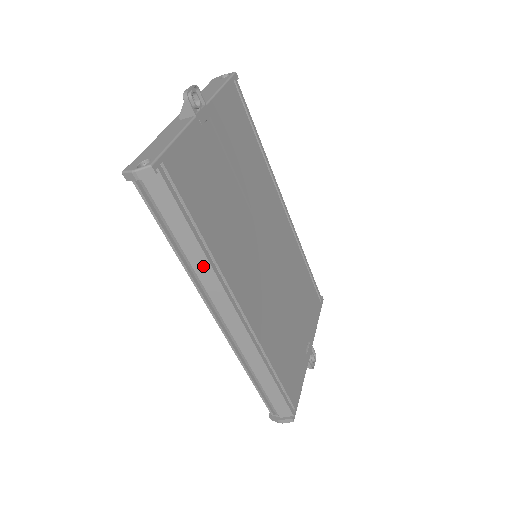
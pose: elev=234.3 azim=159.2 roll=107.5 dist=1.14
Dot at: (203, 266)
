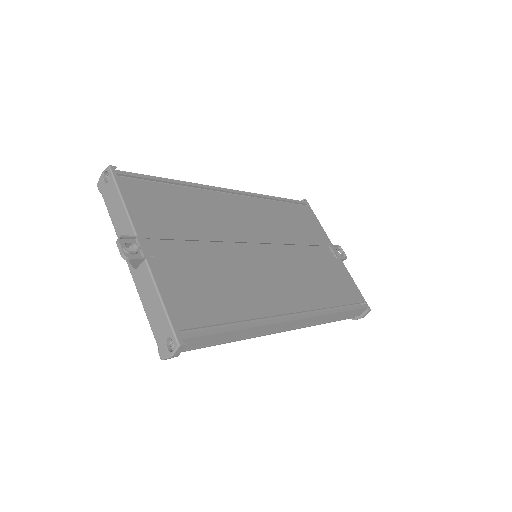
Dot at: (254, 331)
